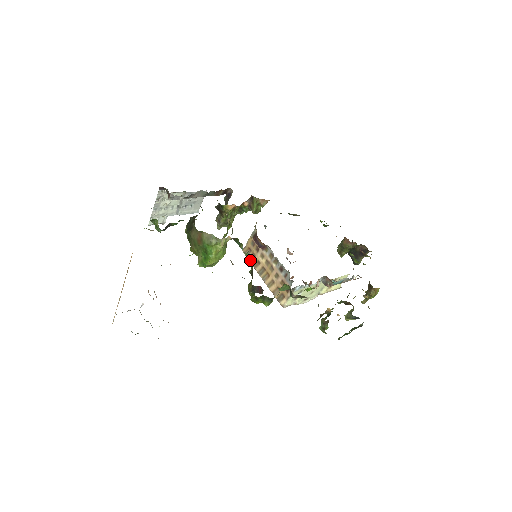
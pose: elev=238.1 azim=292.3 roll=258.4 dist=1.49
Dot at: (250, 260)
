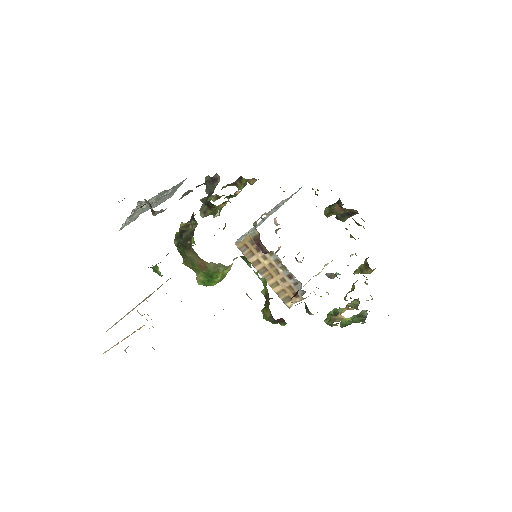
Dot at: (261, 280)
